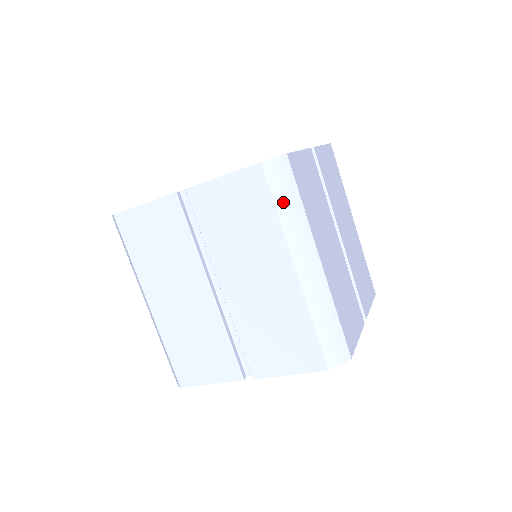
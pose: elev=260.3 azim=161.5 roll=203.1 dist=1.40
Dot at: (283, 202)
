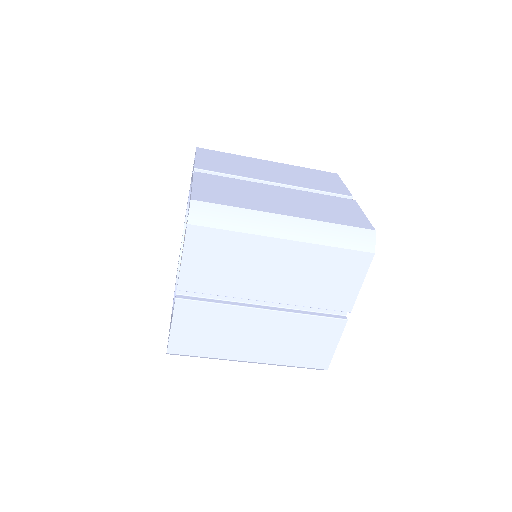
Dot at: (227, 222)
